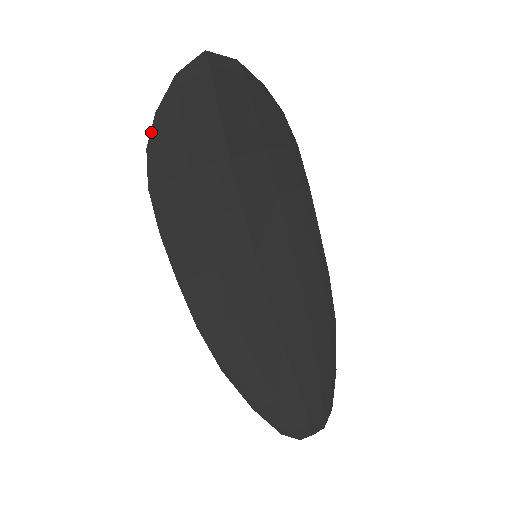
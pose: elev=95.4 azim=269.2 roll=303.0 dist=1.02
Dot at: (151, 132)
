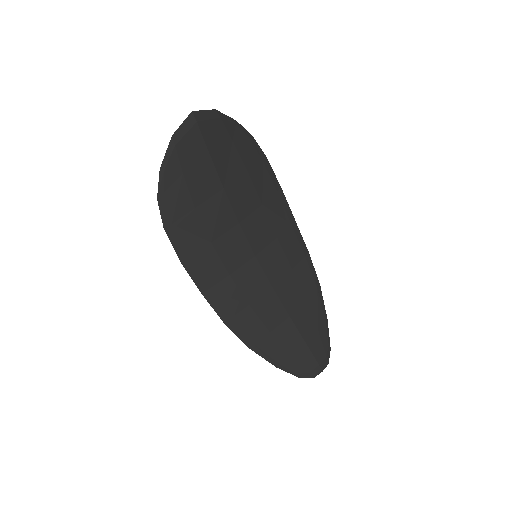
Dot at: (159, 185)
